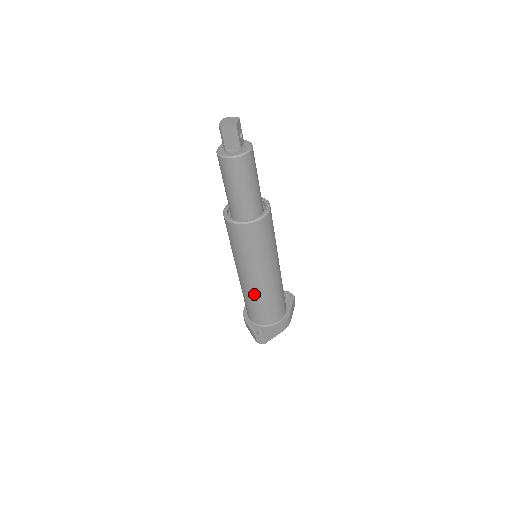
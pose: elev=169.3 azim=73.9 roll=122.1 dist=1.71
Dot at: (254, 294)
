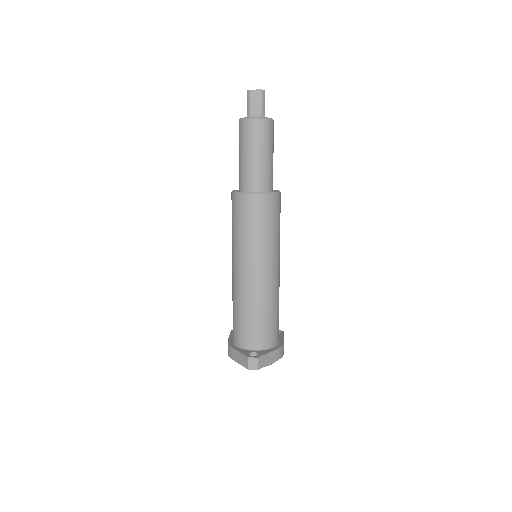
Dot at: (252, 297)
